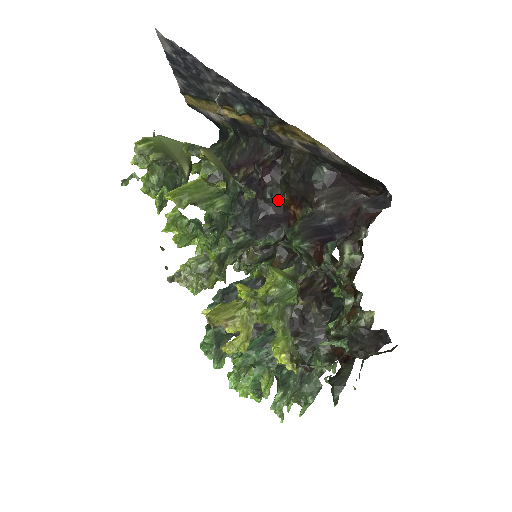
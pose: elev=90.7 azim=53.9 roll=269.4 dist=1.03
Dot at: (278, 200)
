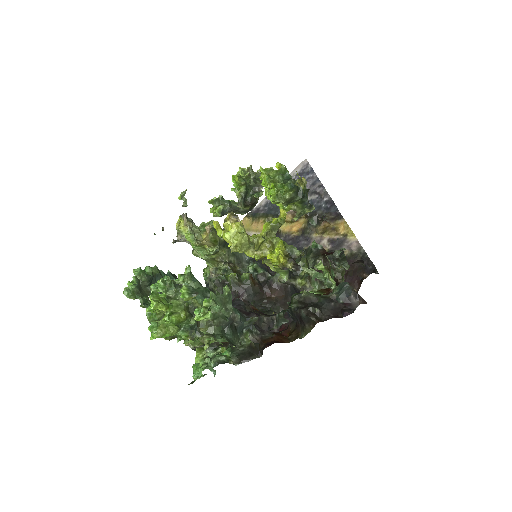
Dot at: occluded
